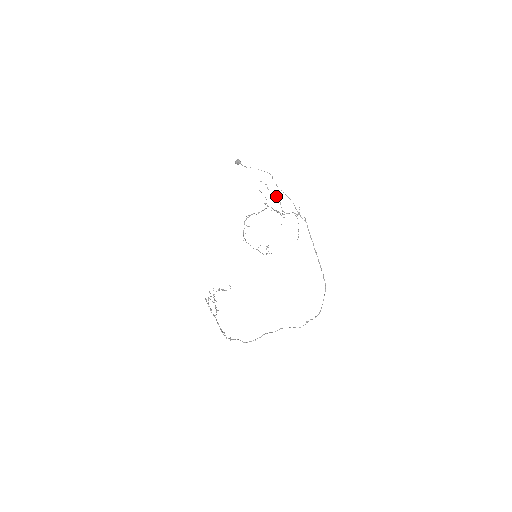
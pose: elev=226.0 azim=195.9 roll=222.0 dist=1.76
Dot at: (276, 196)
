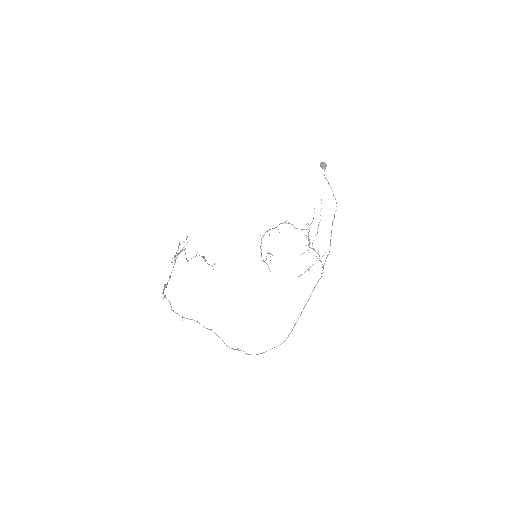
Dot at: occluded
